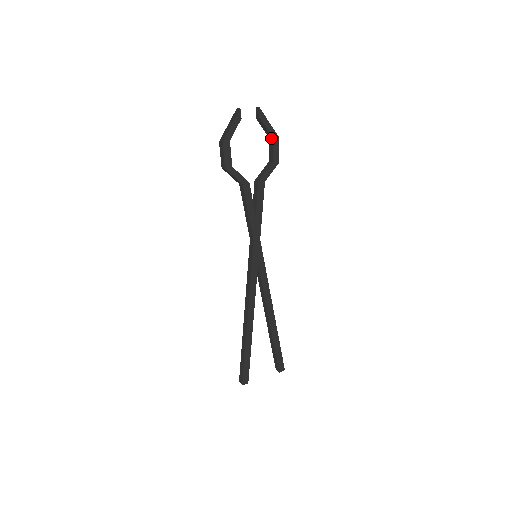
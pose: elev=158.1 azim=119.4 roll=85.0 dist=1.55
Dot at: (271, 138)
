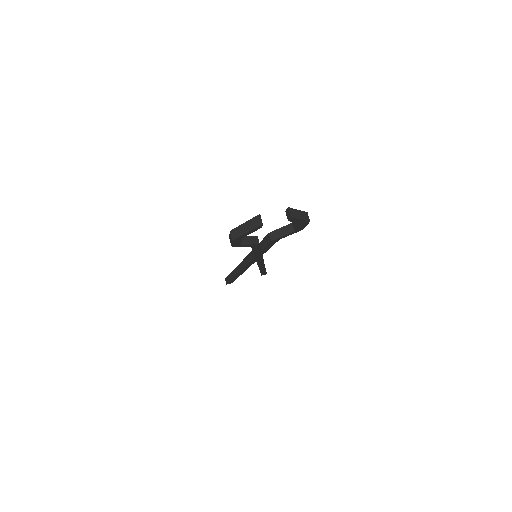
Dot at: occluded
